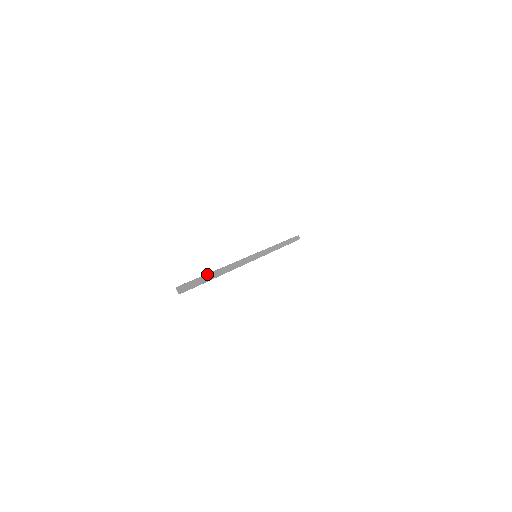
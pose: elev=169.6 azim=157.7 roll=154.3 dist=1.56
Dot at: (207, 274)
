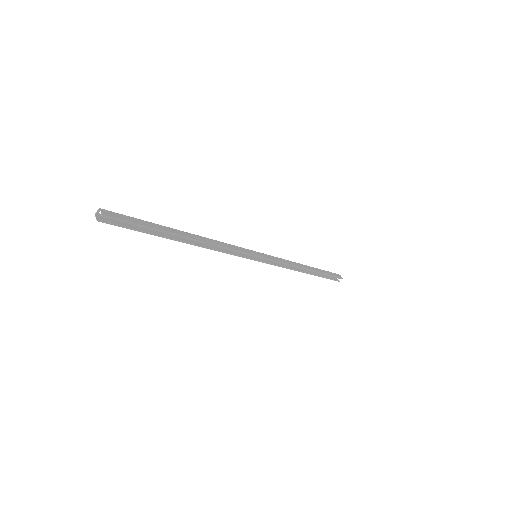
Dot at: (154, 223)
